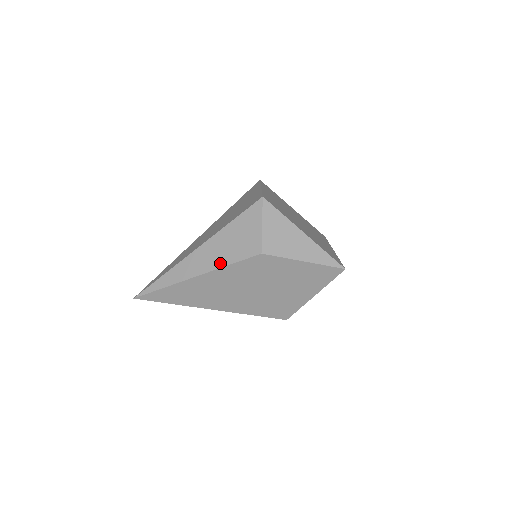
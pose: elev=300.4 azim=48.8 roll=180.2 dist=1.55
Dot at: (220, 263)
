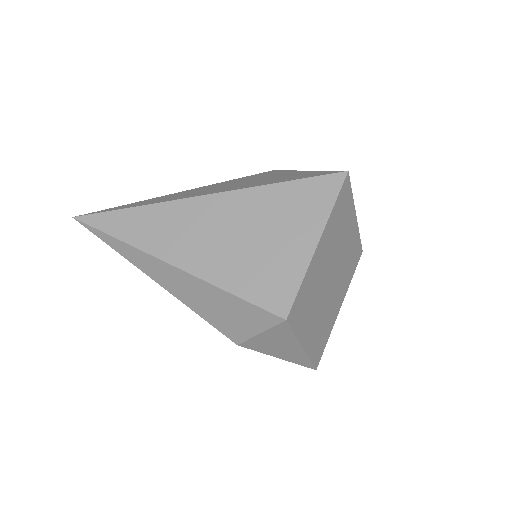
Dot at: (190, 304)
